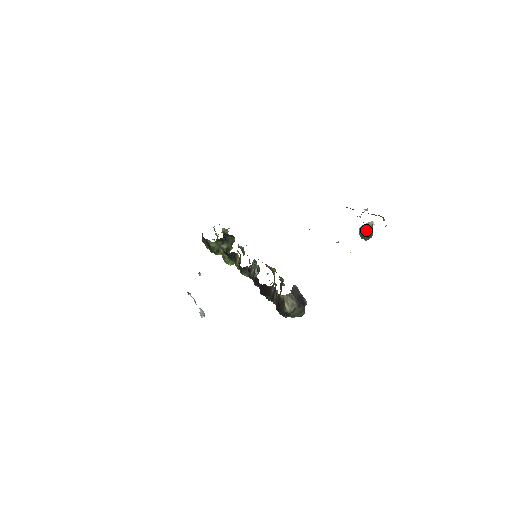
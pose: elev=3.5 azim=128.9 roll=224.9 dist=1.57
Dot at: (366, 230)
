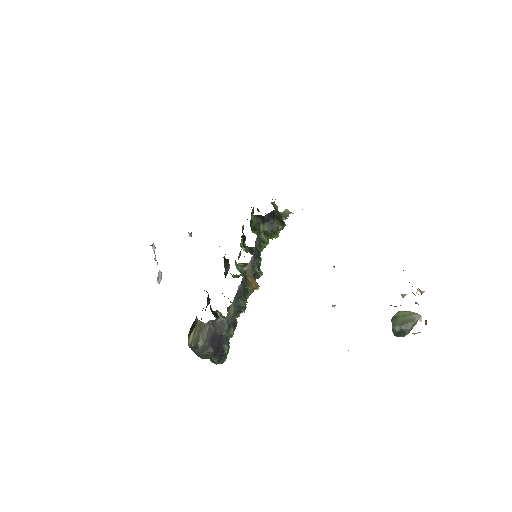
Dot at: (401, 320)
